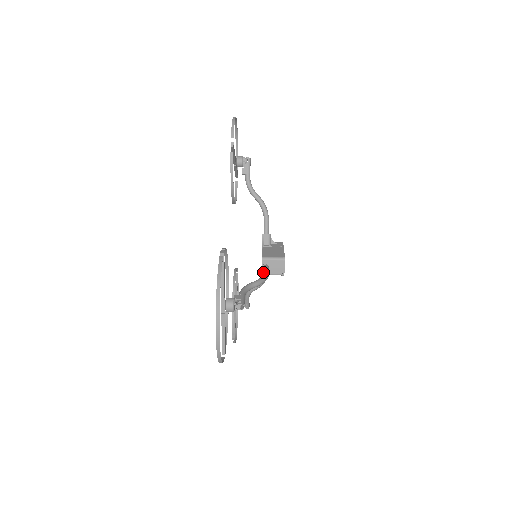
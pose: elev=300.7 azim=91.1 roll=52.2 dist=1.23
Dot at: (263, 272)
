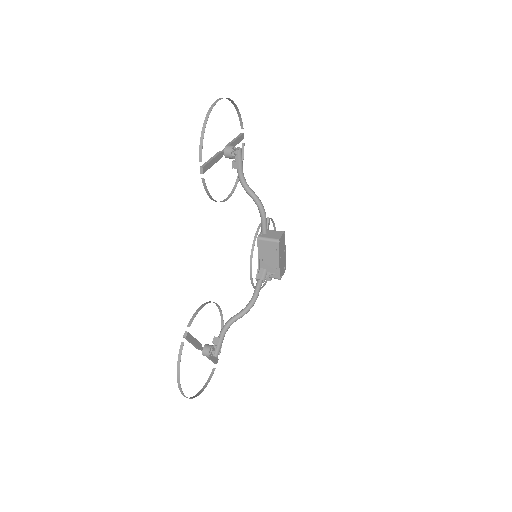
Dot at: (261, 218)
